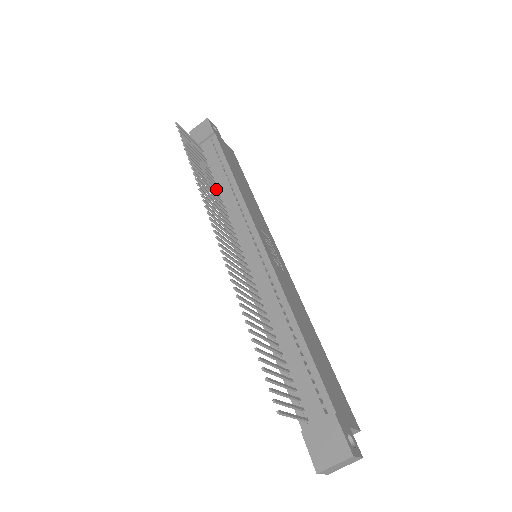
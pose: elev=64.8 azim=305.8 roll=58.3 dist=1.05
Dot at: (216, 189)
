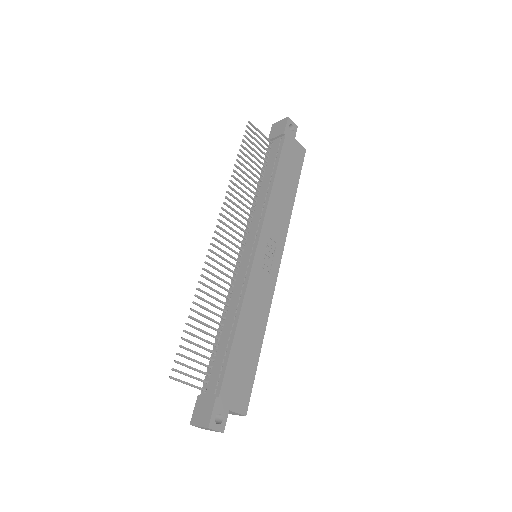
Dot at: (256, 188)
